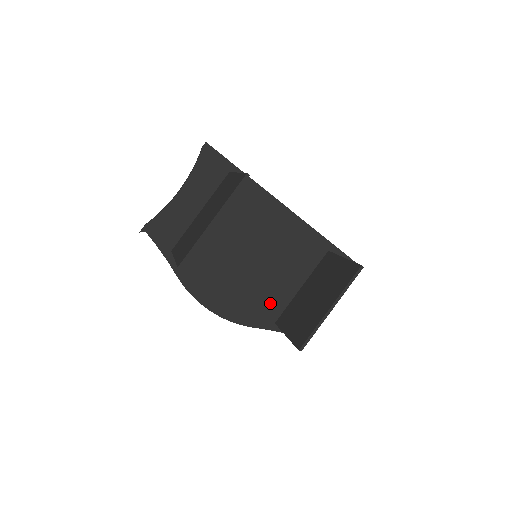
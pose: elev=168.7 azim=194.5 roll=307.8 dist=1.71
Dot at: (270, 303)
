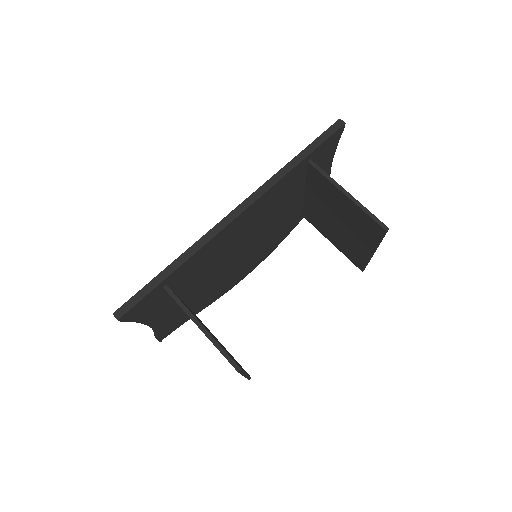
Dot at: (288, 222)
